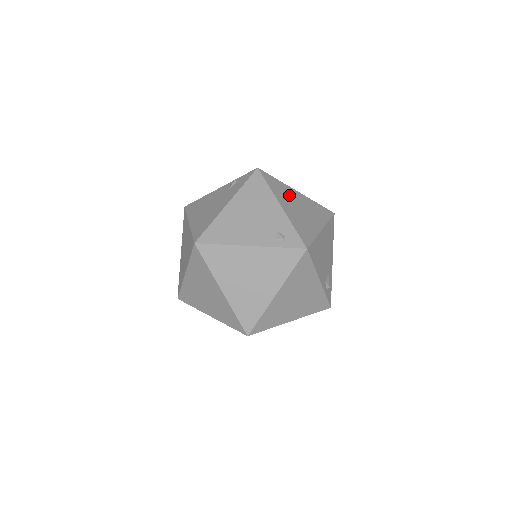
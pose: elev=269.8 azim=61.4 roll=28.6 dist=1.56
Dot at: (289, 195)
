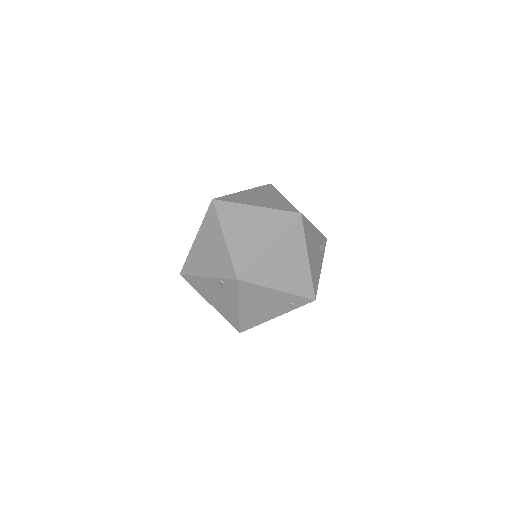
Dot at: (271, 265)
